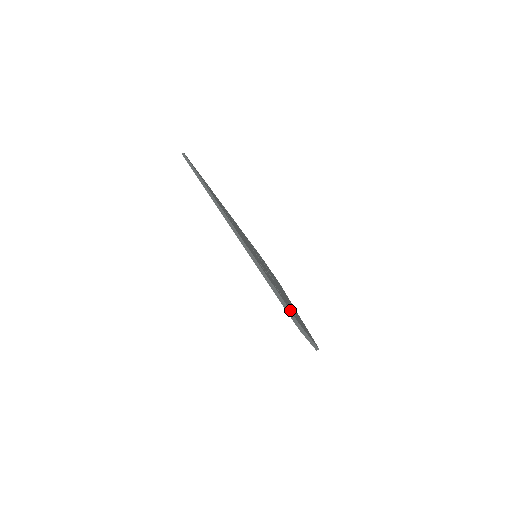
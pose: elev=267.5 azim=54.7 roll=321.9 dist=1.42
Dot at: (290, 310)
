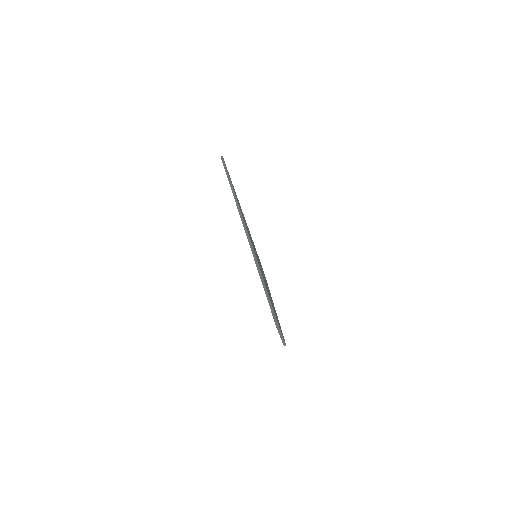
Dot at: occluded
